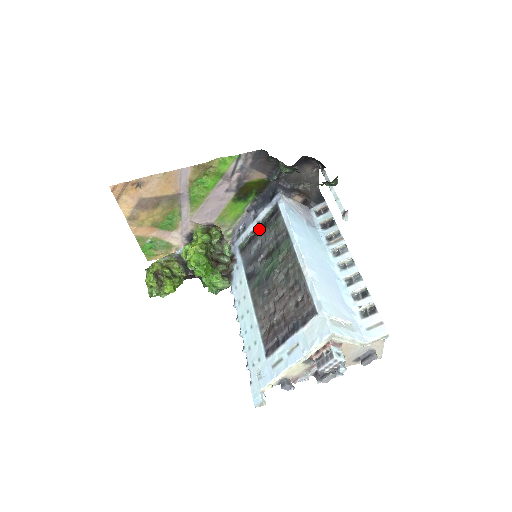
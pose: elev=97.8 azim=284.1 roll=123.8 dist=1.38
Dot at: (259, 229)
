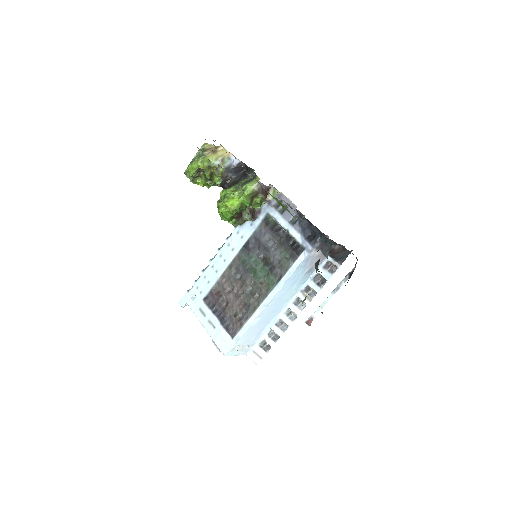
Dot at: (284, 233)
